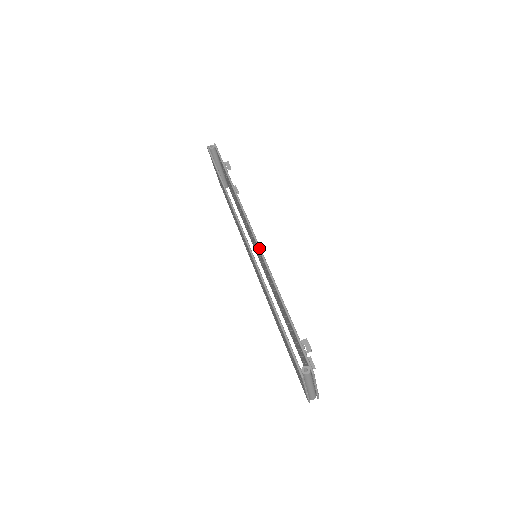
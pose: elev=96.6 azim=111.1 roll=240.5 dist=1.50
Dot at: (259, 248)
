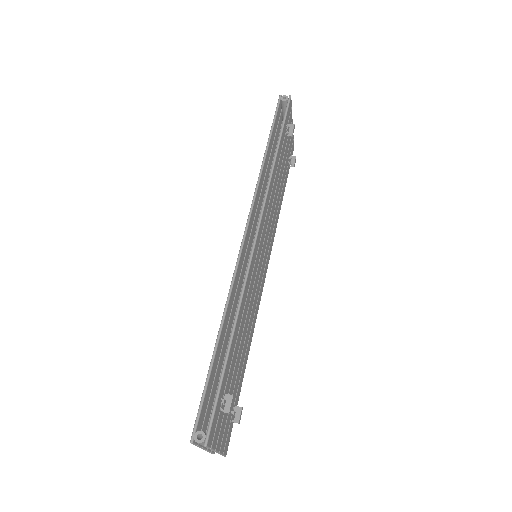
Dot at: (251, 254)
